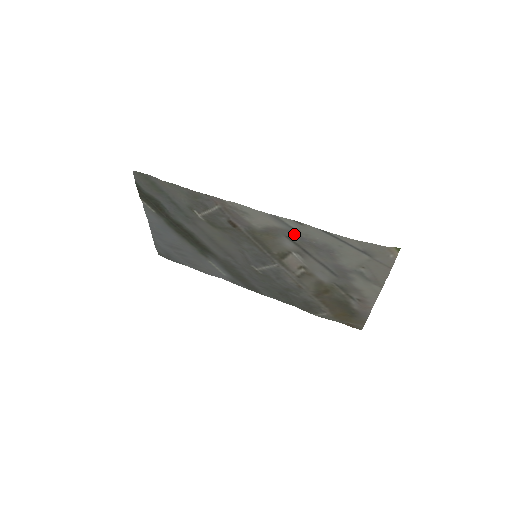
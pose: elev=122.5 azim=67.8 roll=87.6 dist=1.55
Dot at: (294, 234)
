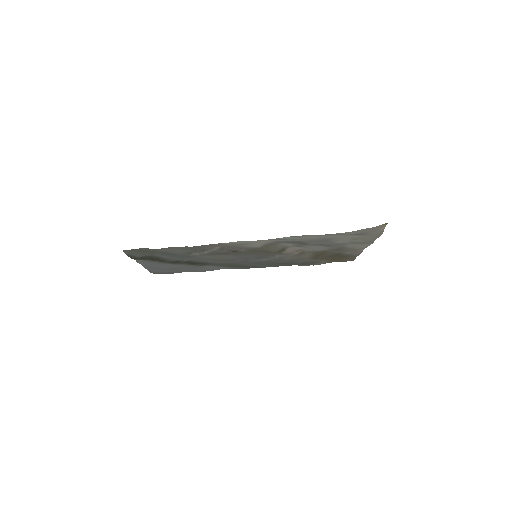
Dot at: occluded
